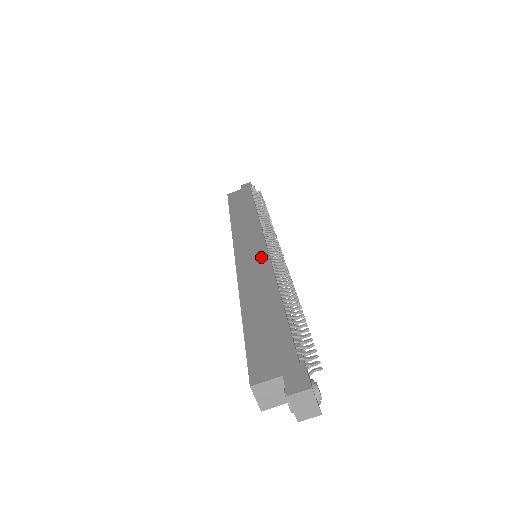
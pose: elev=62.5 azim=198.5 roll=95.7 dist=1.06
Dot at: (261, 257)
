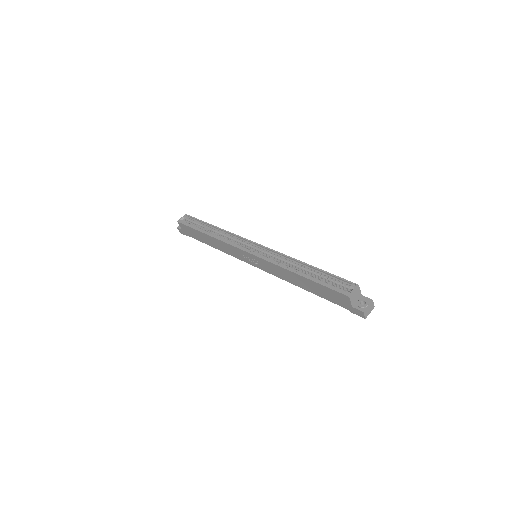
Dot at: occluded
